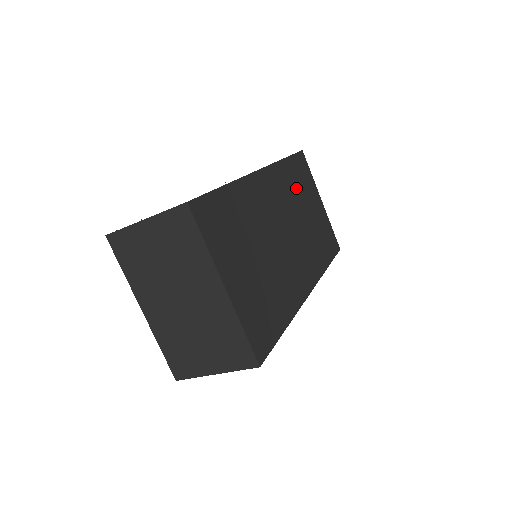
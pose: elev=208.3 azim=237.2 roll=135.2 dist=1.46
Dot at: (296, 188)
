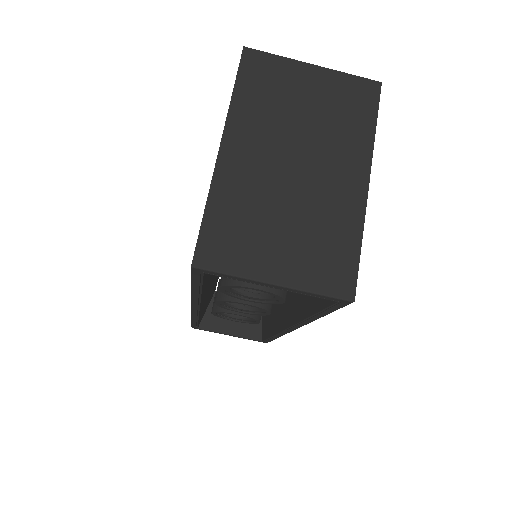
Dot at: occluded
